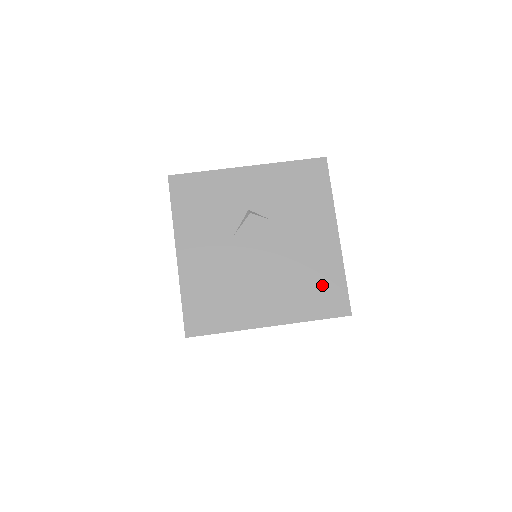
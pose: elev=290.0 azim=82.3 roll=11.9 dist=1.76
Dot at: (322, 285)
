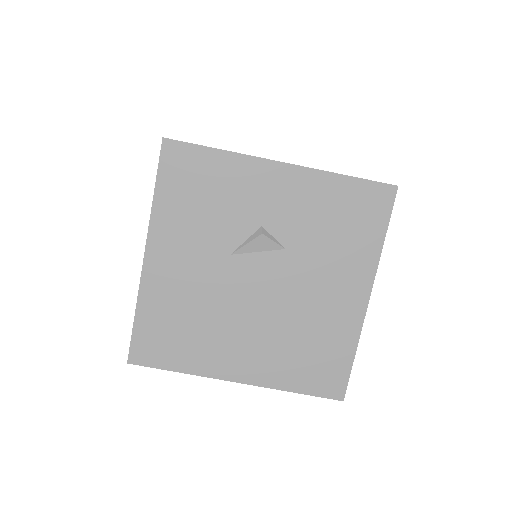
Dot at: (322, 355)
